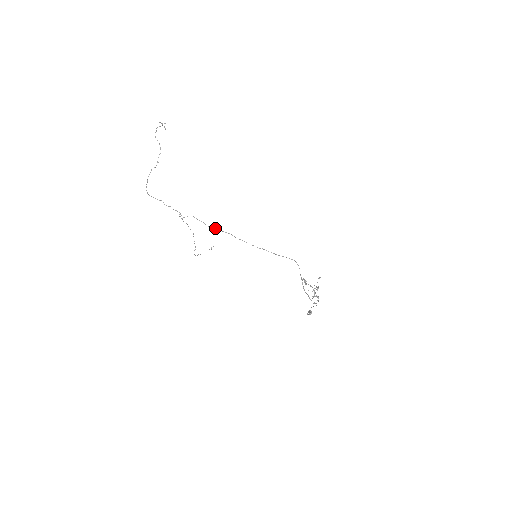
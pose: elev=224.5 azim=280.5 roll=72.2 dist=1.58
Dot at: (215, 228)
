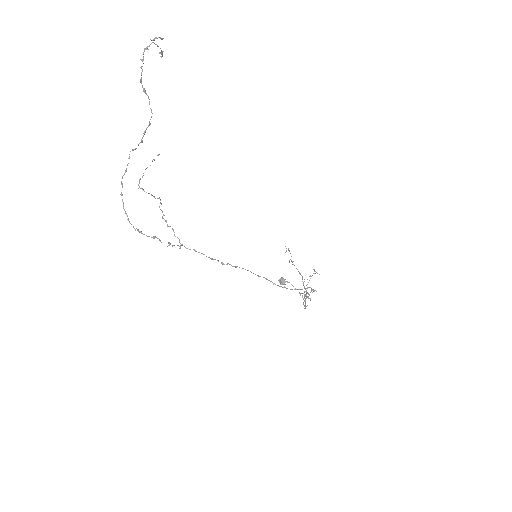
Dot at: (231, 265)
